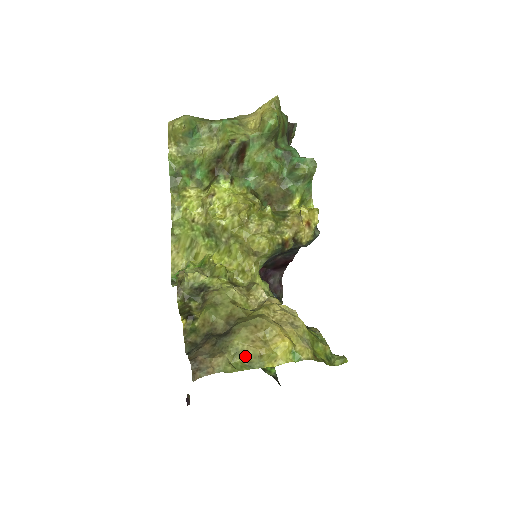
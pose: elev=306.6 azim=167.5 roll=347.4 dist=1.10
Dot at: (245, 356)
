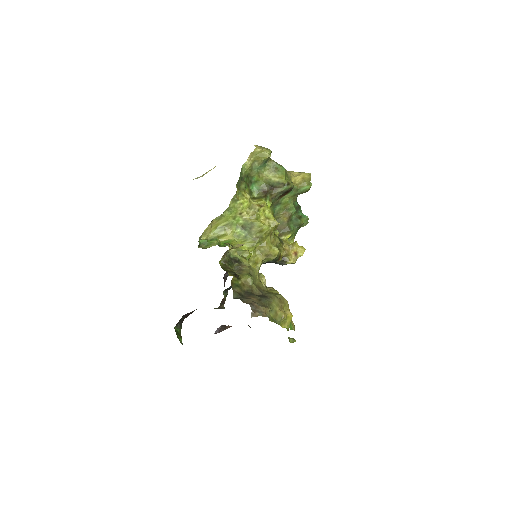
Dot at: (275, 314)
